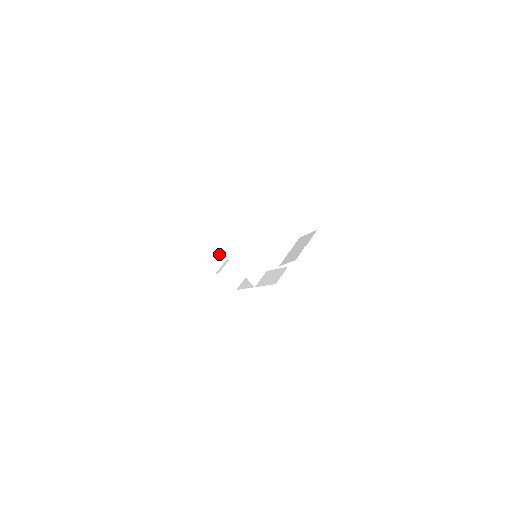
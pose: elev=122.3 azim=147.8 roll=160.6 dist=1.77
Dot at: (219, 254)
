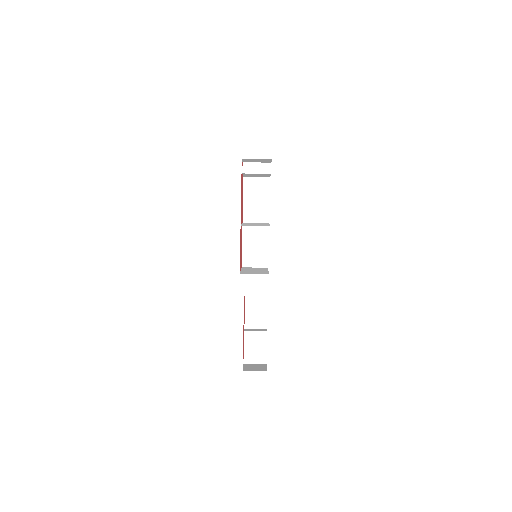
Dot at: (269, 161)
